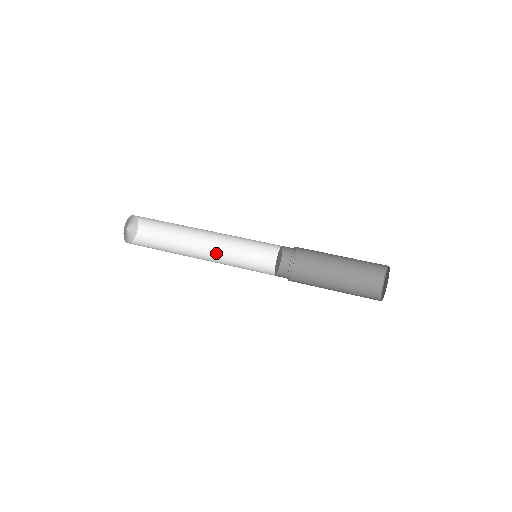
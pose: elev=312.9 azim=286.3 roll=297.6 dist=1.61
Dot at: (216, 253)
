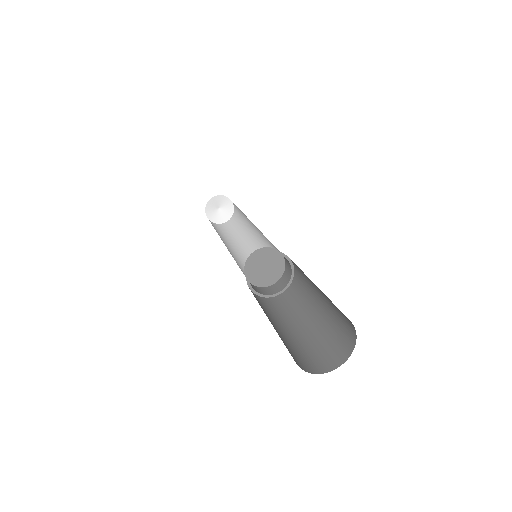
Dot at: (254, 248)
